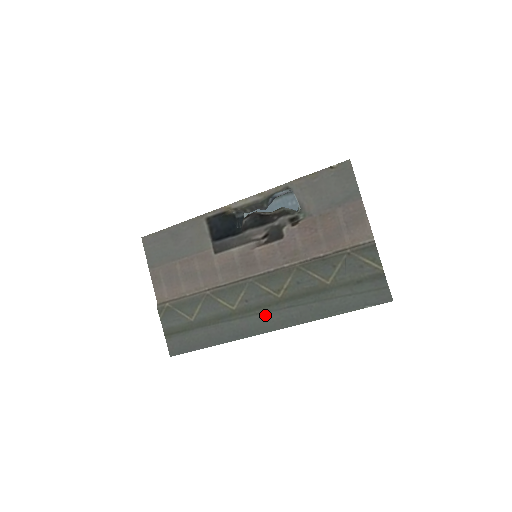
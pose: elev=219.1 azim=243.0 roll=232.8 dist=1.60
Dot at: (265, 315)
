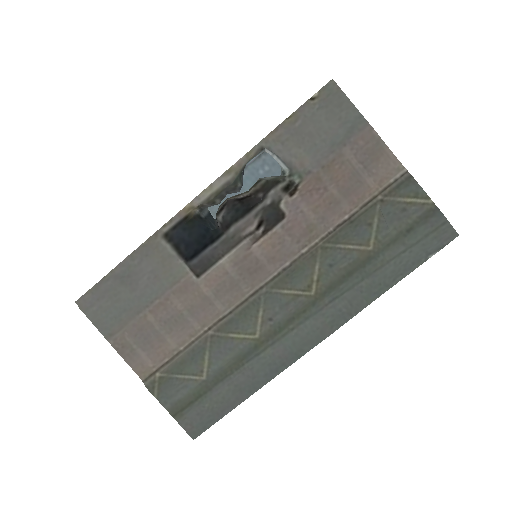
Dot at: (304, 326)
